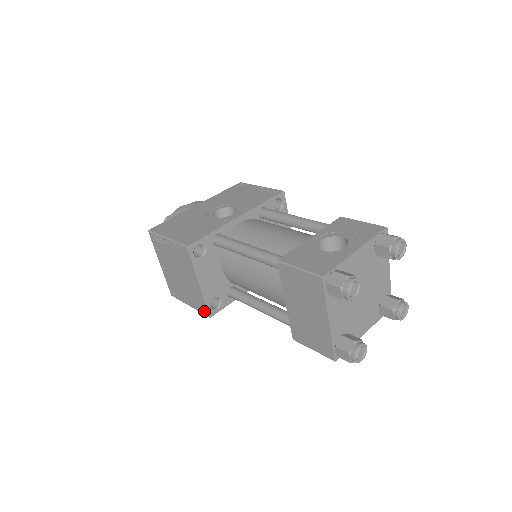
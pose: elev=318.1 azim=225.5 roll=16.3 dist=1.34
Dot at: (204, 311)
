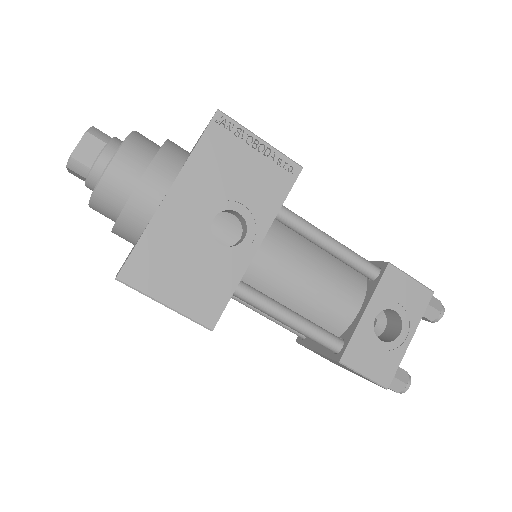
Dot at: occluded
